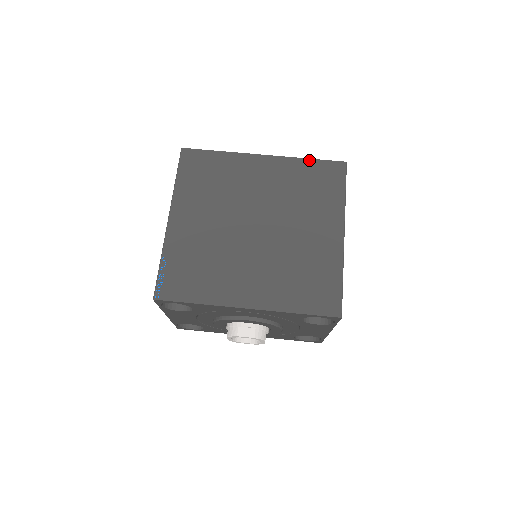
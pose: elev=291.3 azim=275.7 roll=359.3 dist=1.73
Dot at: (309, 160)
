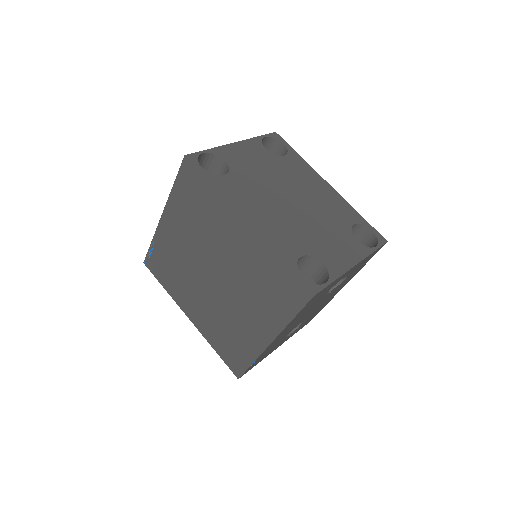
Dot at: (281, 263)
